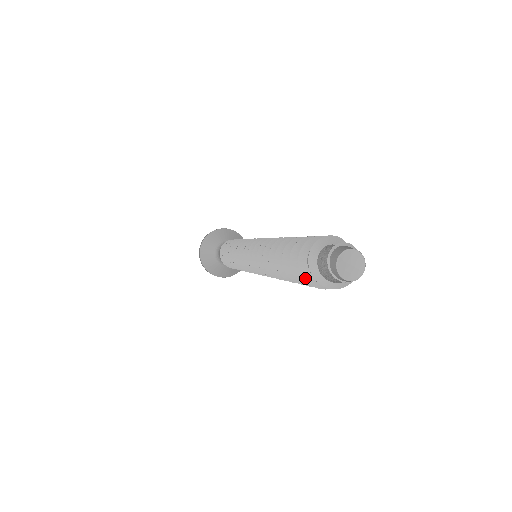
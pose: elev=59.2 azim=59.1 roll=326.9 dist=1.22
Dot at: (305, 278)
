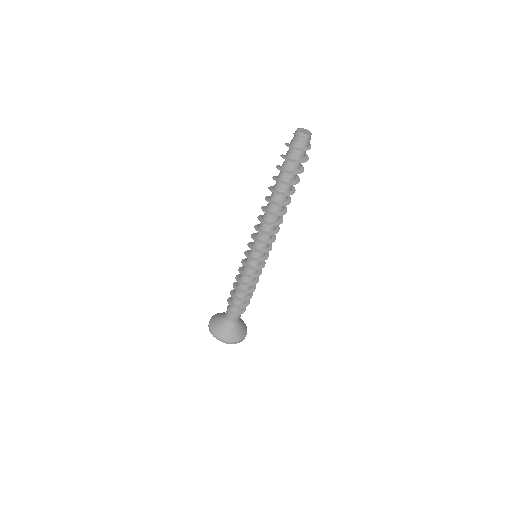
Dot at: (287, 160)
